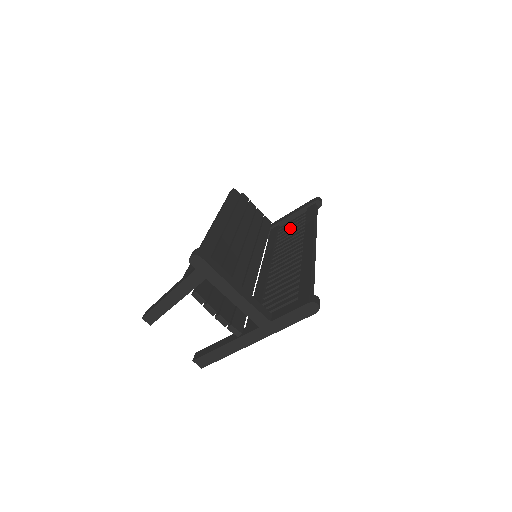
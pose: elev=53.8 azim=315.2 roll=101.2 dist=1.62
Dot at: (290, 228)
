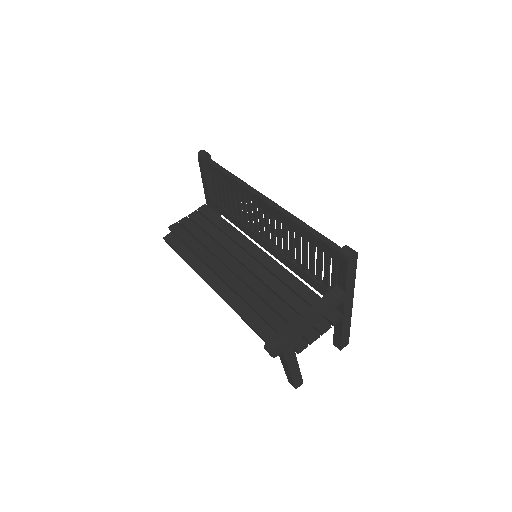
Dot at: (225, 197)
